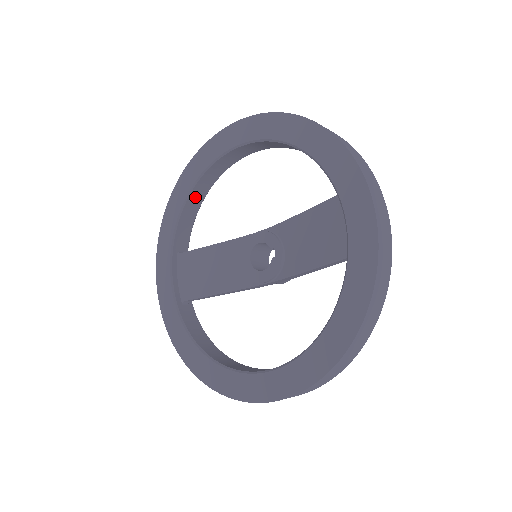
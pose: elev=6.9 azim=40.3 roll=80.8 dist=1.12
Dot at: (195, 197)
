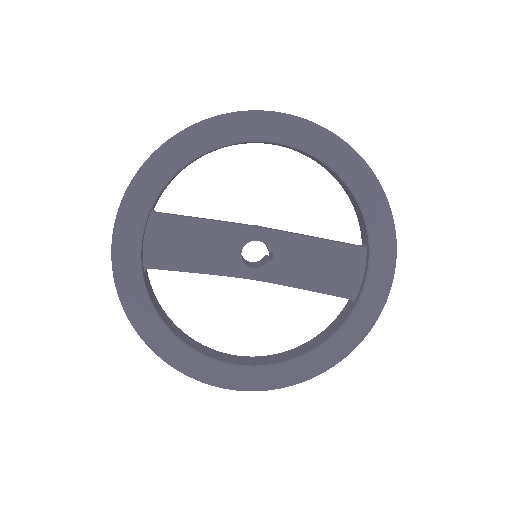
Dot at: occluded
